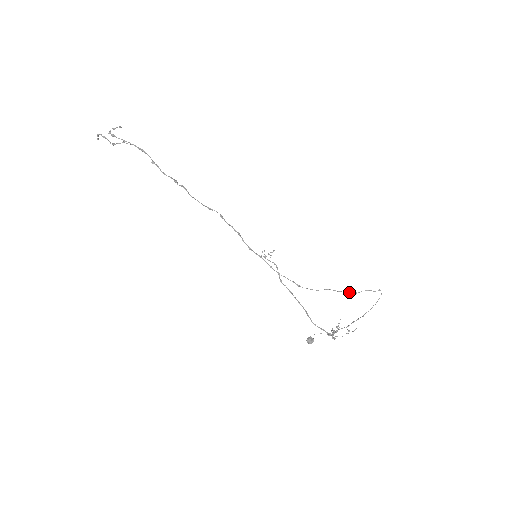
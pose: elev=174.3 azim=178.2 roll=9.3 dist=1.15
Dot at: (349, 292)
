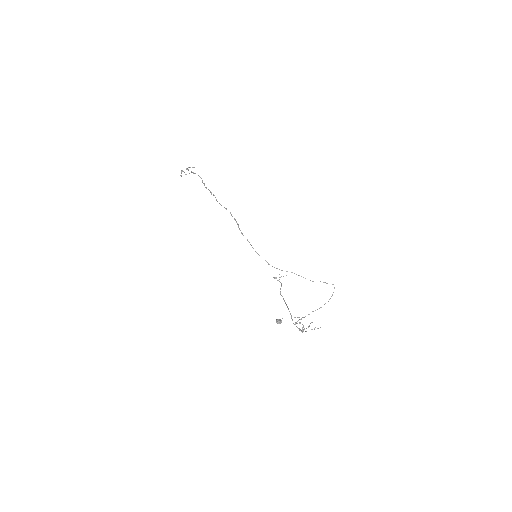
Dot at: occluded
